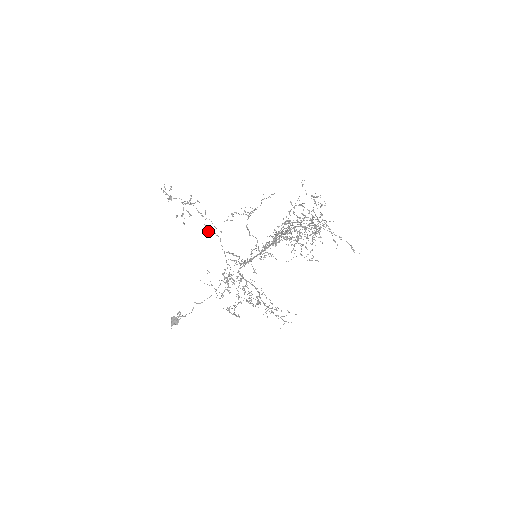
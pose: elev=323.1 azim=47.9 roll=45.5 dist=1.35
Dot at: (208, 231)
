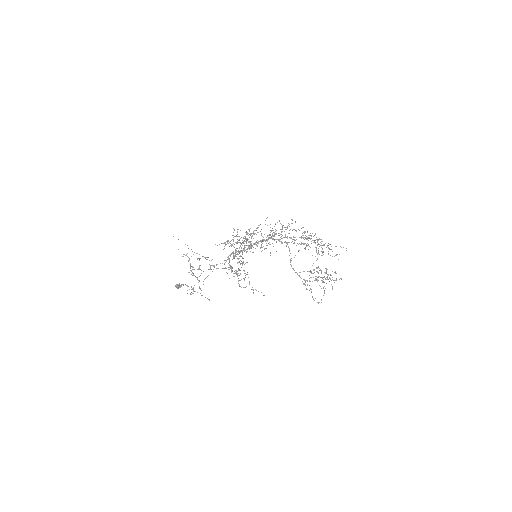
Dot at: occluded
